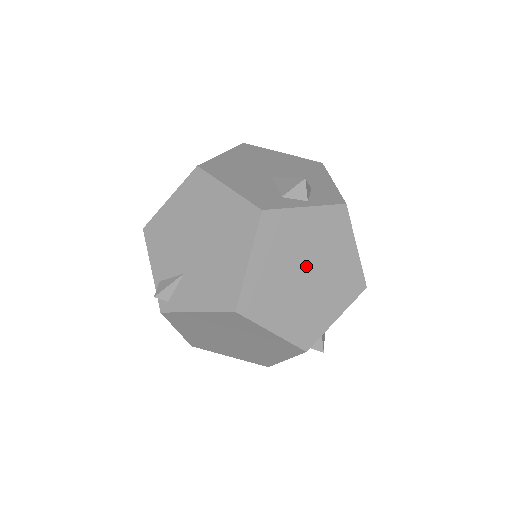
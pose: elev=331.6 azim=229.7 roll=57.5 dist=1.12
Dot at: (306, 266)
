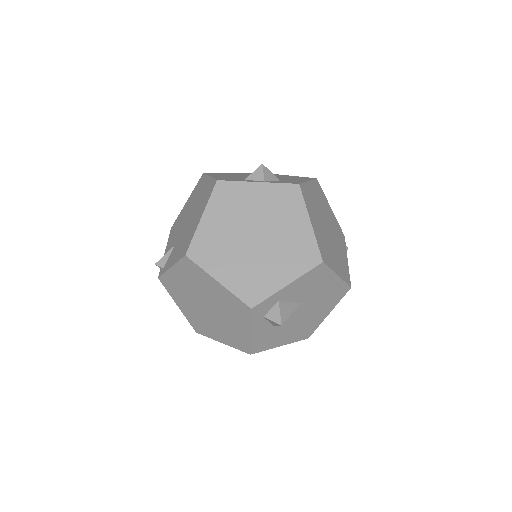
Dot at: (255, 230)
